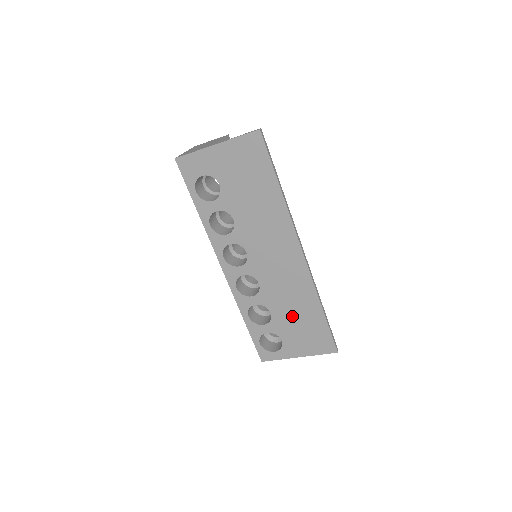
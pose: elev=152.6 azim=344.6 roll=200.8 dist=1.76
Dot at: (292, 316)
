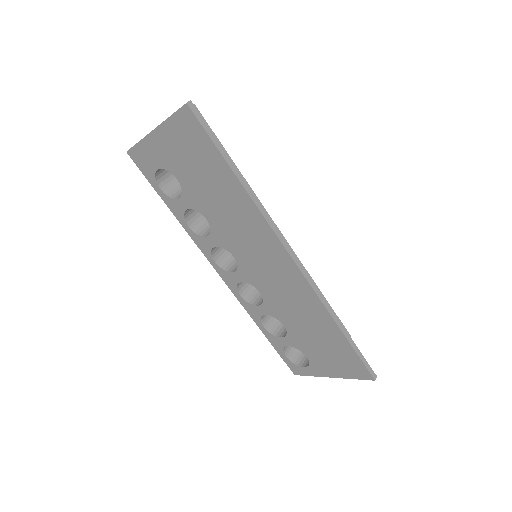
Dot at: (308, 332)
